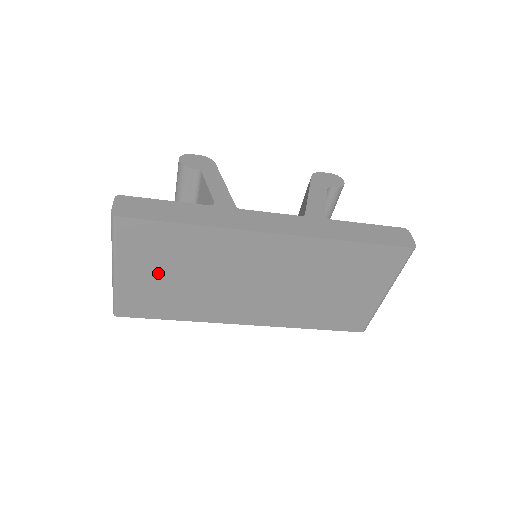
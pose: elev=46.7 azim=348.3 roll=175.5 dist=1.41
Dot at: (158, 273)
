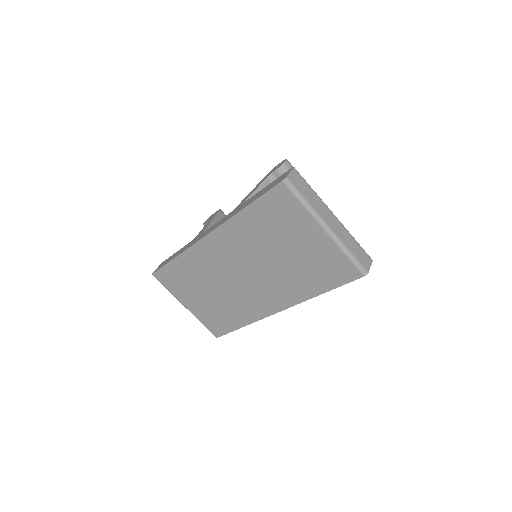
Dot at: (198, 297)
